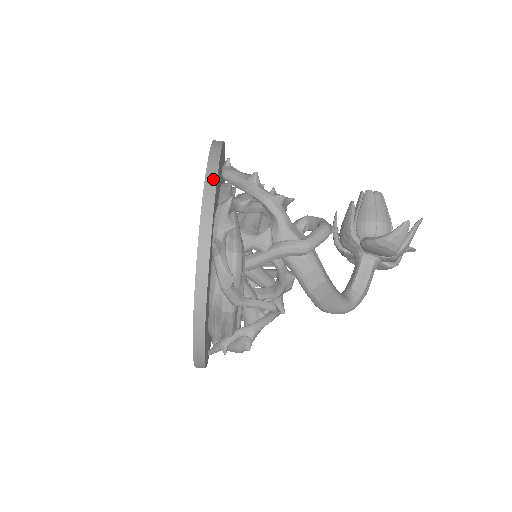
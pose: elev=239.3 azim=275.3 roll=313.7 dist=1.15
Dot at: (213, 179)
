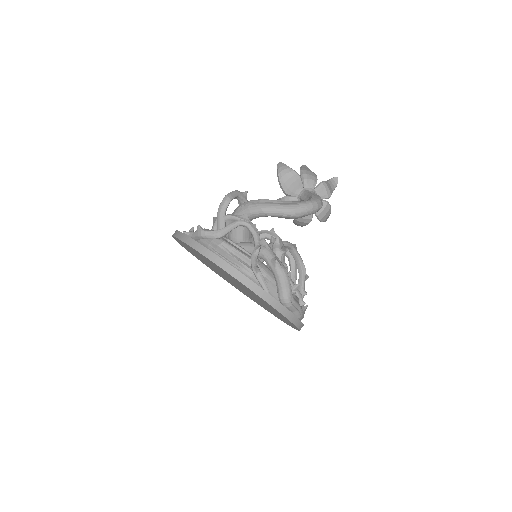
Dot at: occluded
